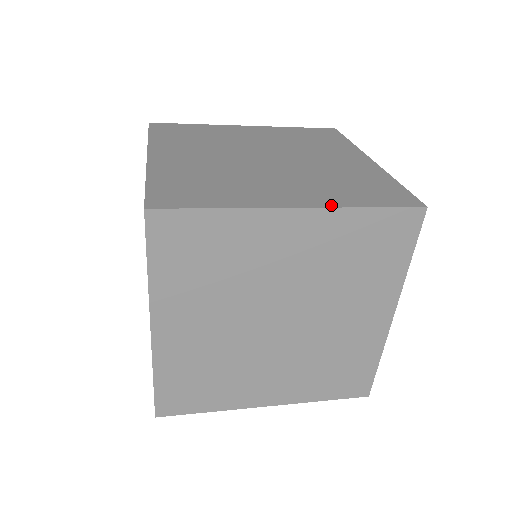
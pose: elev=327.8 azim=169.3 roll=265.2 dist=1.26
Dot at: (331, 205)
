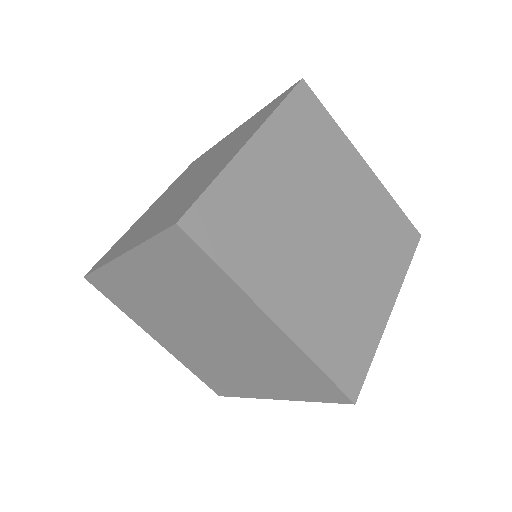
Dot at: (379, 184)
